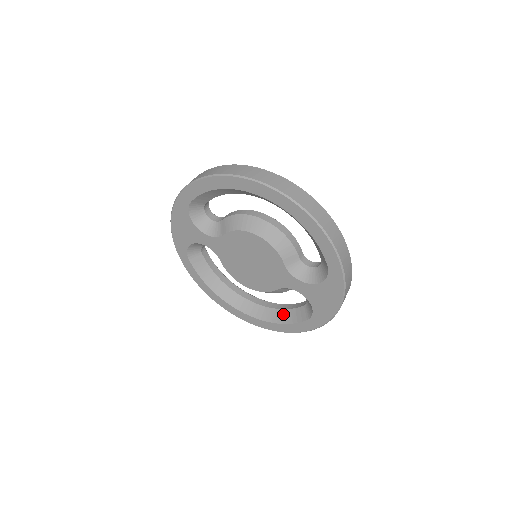
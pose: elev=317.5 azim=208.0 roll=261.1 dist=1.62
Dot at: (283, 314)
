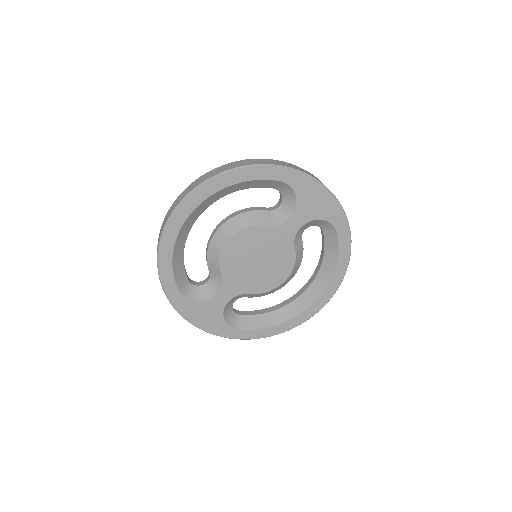
Dot at: (327, 259)
